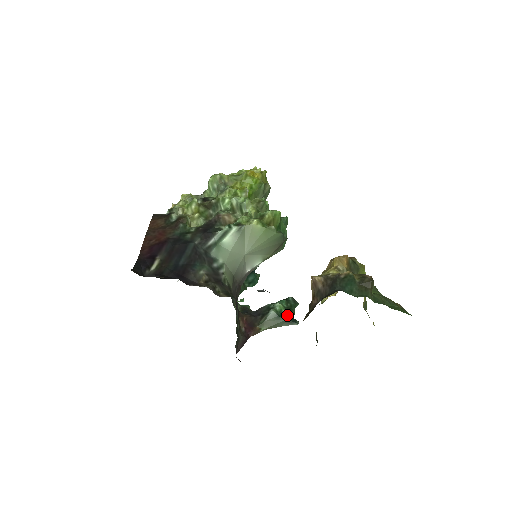
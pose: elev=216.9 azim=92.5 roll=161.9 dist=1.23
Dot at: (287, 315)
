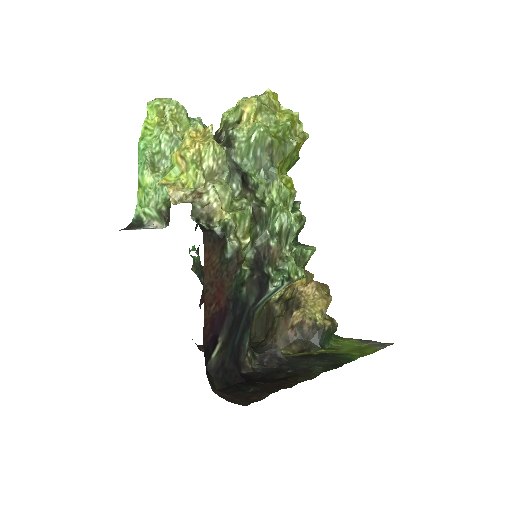
Dot at: occluded
